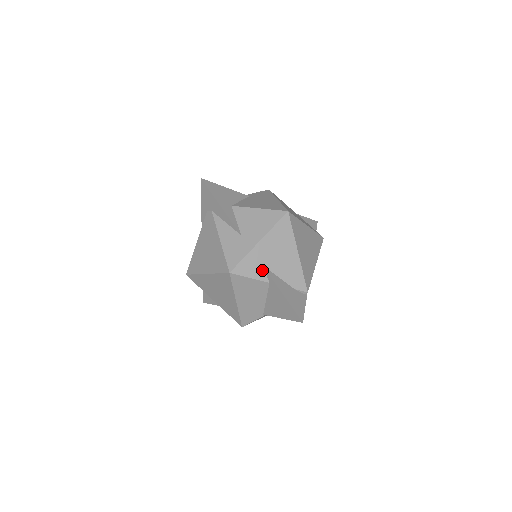
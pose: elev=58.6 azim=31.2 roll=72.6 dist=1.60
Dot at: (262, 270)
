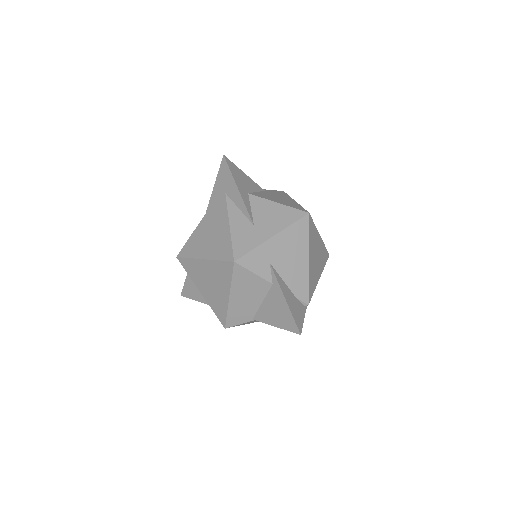
Dot at: (268, 268)
